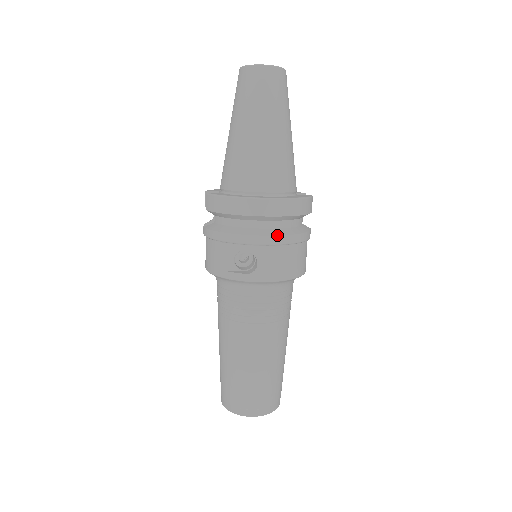
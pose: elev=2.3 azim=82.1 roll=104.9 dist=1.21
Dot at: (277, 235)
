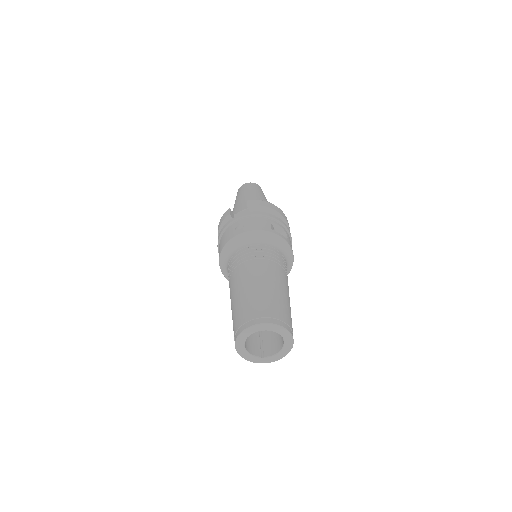
Dot at: occluded
